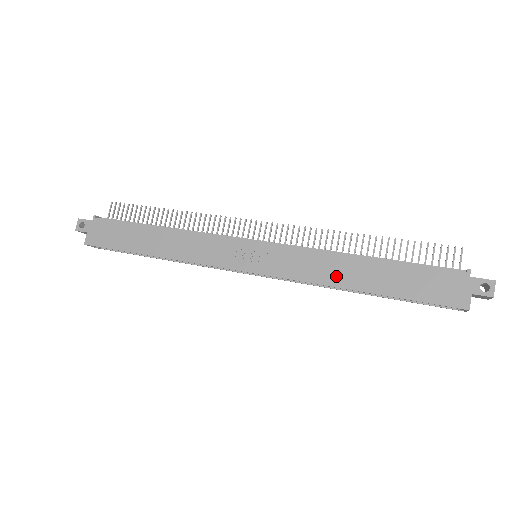
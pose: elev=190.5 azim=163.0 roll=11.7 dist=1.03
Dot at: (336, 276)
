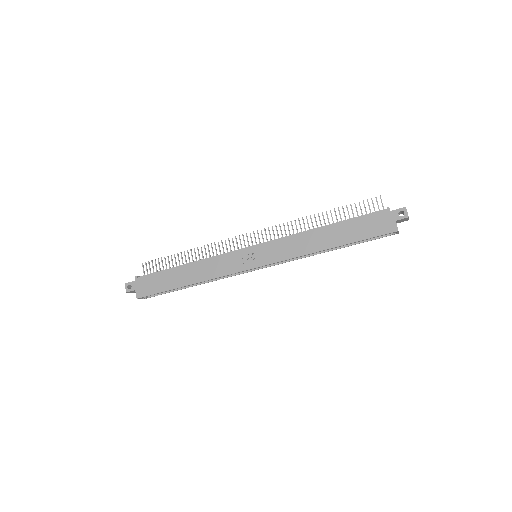
Dot at: (312, 246)
